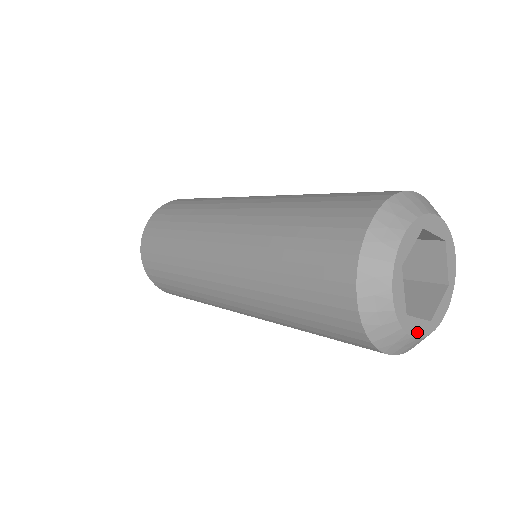
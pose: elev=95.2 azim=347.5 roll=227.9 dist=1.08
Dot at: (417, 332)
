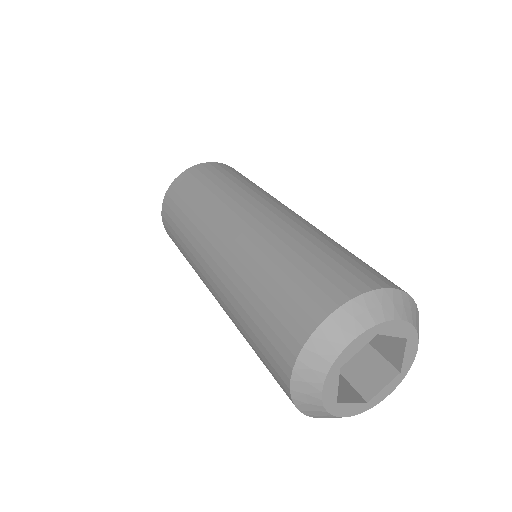
Dot at: (388, 392)
